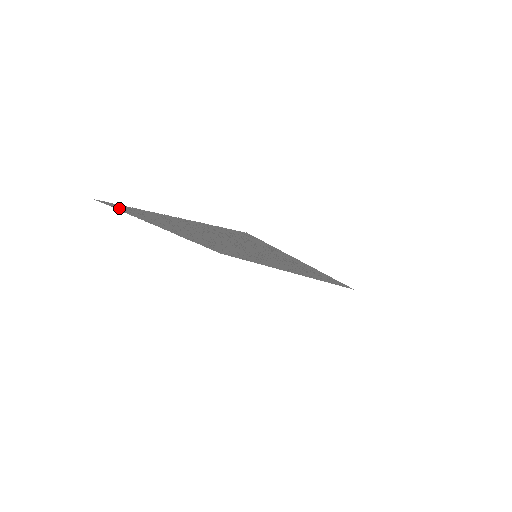
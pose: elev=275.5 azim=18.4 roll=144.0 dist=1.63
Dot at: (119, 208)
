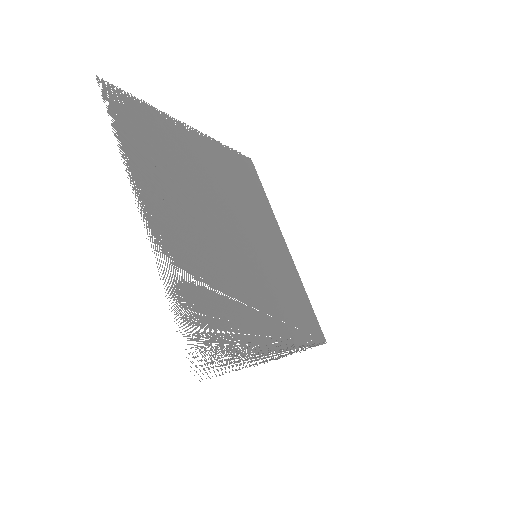
Dot at: (126, 106)
